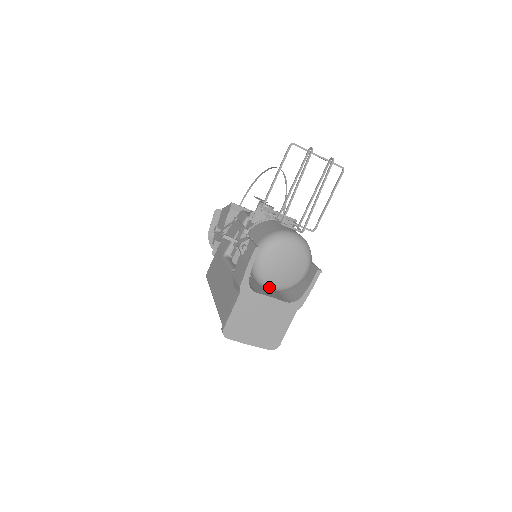
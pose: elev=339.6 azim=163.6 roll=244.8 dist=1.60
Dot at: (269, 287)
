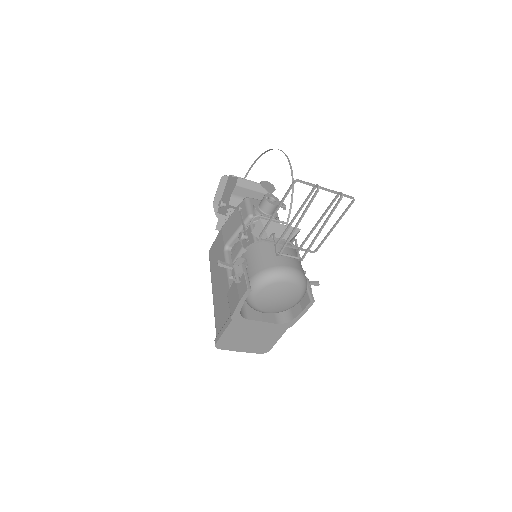
Dot at: occluded
